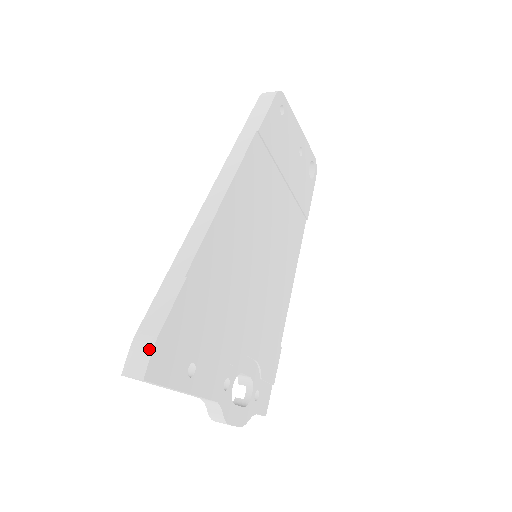
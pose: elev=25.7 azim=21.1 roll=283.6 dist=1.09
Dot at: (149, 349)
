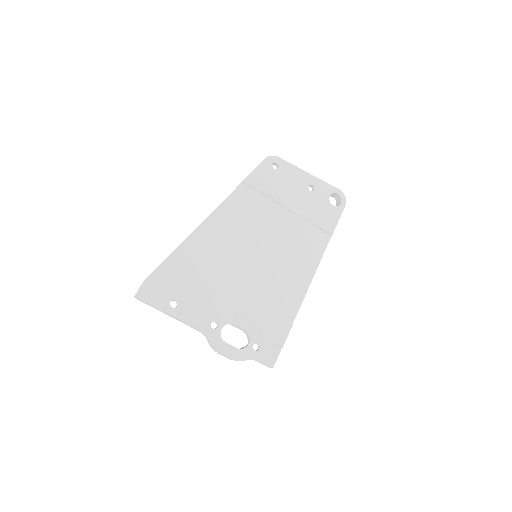
Dot at: (141, 284)
